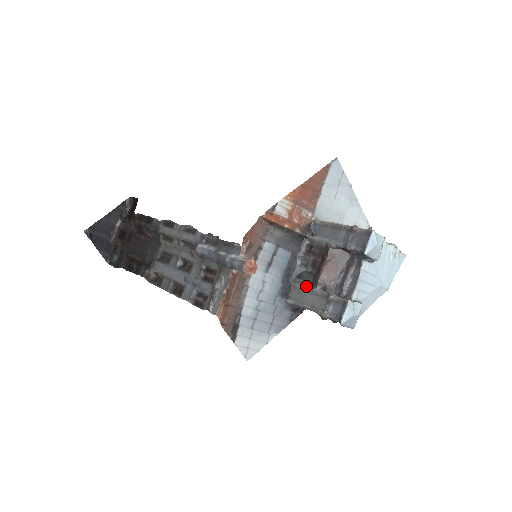
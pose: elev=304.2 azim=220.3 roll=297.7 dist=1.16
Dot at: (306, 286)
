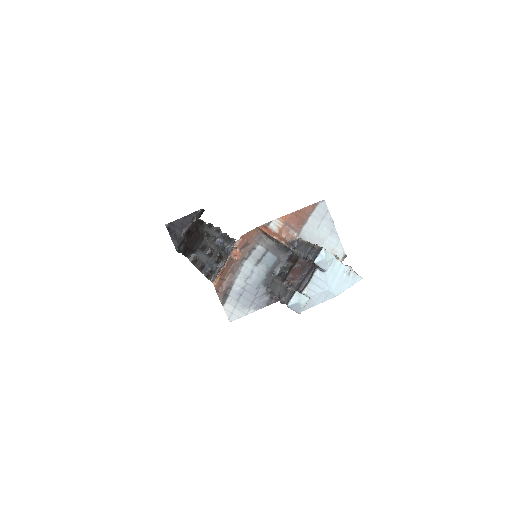
Dot at: (279, 281)
